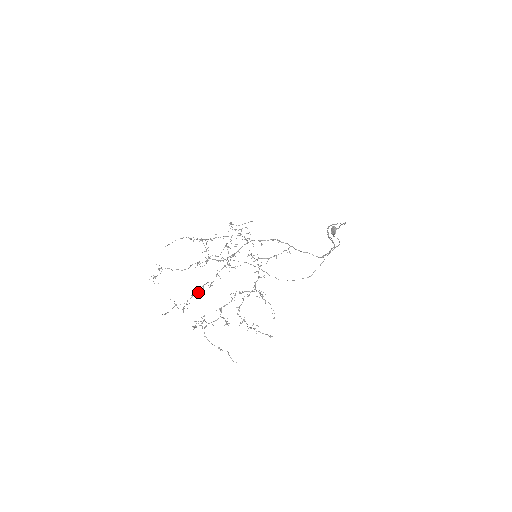
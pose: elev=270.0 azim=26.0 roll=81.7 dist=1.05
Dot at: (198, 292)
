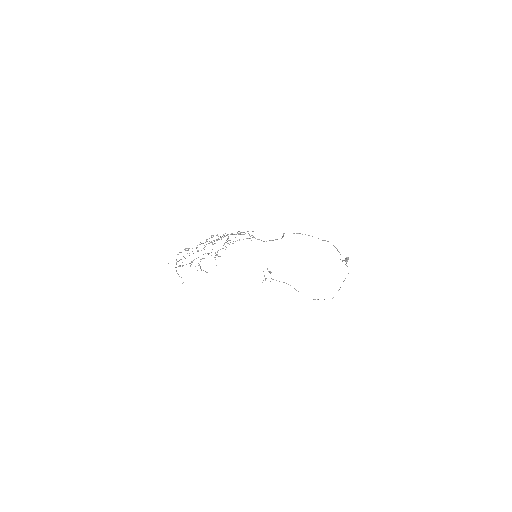
Dot at: occluded
